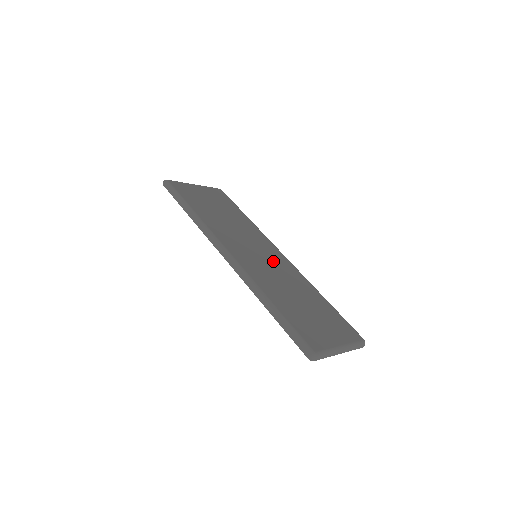
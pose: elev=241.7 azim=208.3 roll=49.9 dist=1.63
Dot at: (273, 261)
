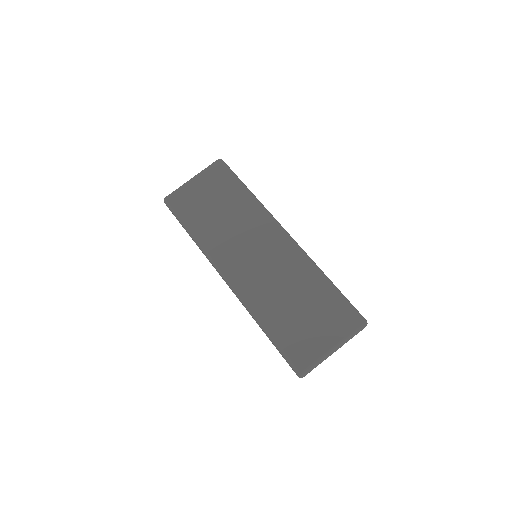
Dot at: (272, 256)
